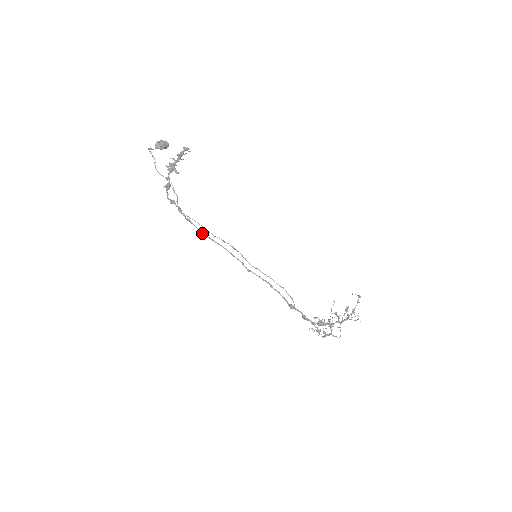
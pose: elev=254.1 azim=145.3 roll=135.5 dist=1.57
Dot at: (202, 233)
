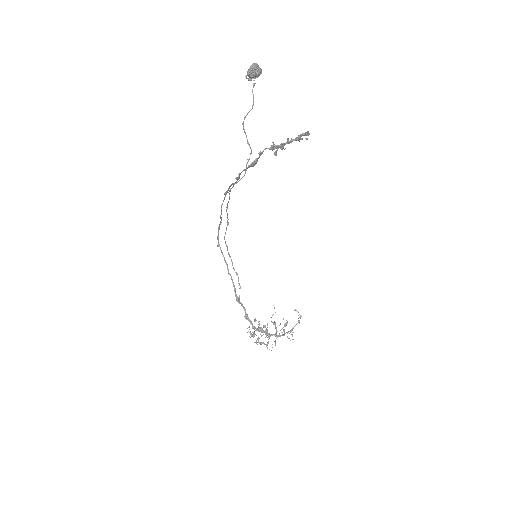
Dot at: occluded
